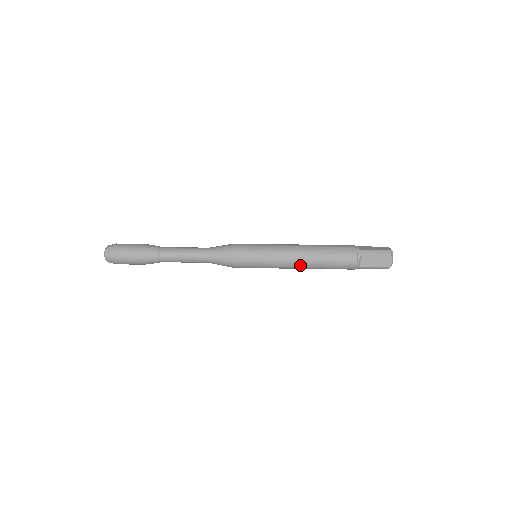
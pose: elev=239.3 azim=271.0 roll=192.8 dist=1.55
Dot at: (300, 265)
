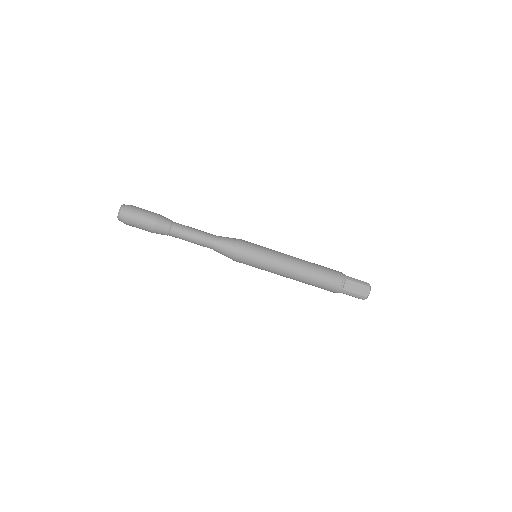
Dot at: (294, 273)
